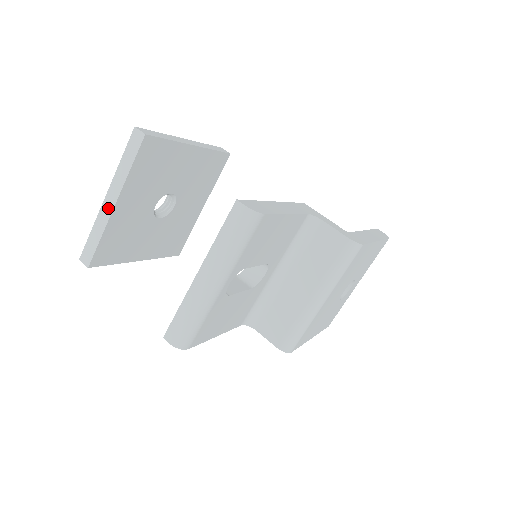
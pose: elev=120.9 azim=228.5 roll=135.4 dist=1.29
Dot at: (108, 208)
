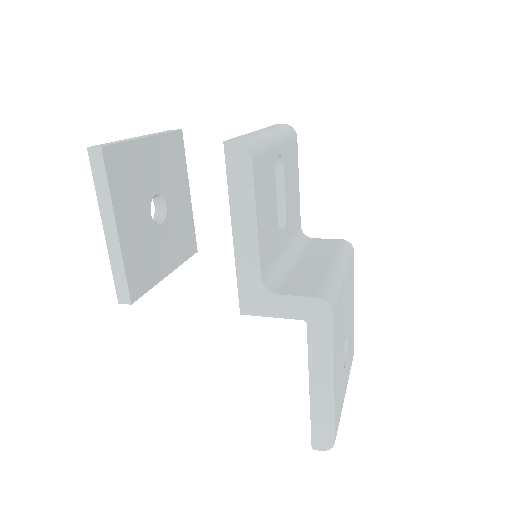
Dot at: occluded
